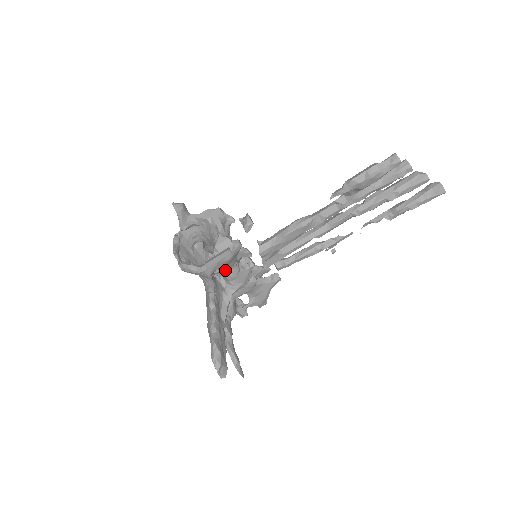
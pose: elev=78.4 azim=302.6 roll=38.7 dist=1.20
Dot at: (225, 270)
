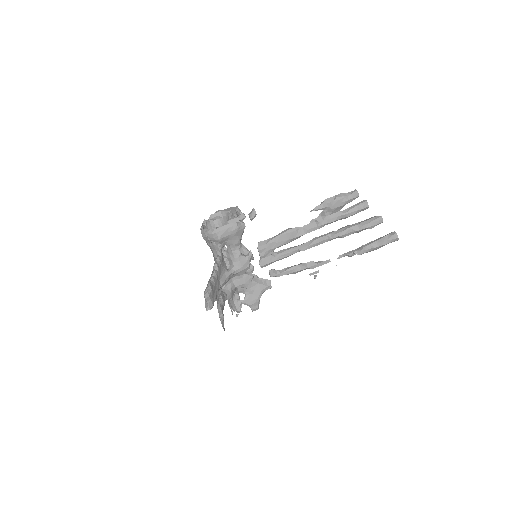
Dot at: (231, 250)
